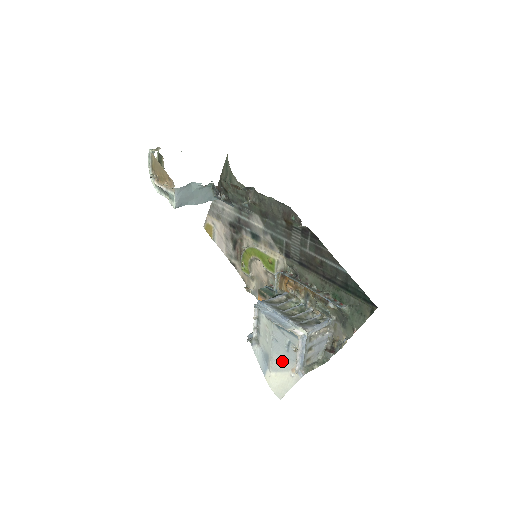
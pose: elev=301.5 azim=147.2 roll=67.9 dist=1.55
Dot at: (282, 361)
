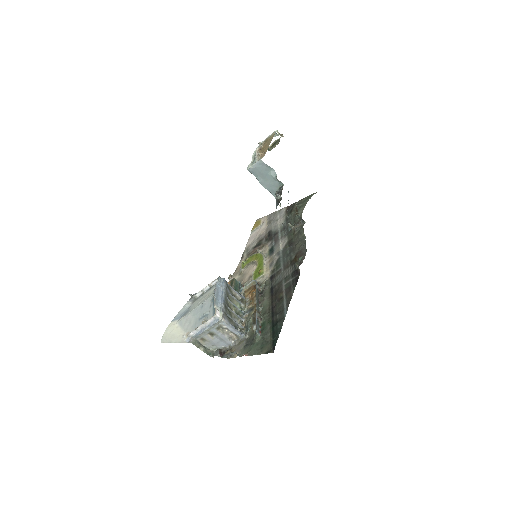
Dot at: (190, 322)
